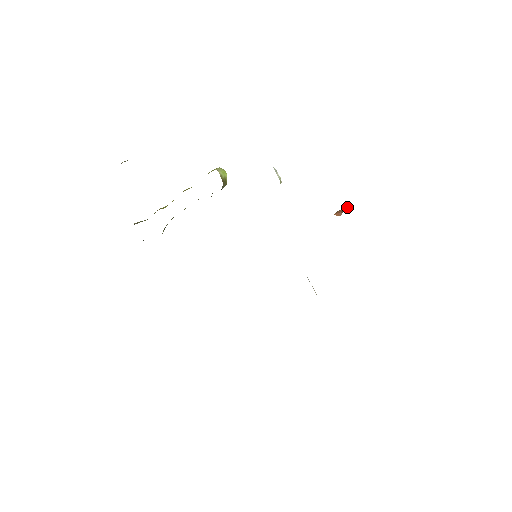
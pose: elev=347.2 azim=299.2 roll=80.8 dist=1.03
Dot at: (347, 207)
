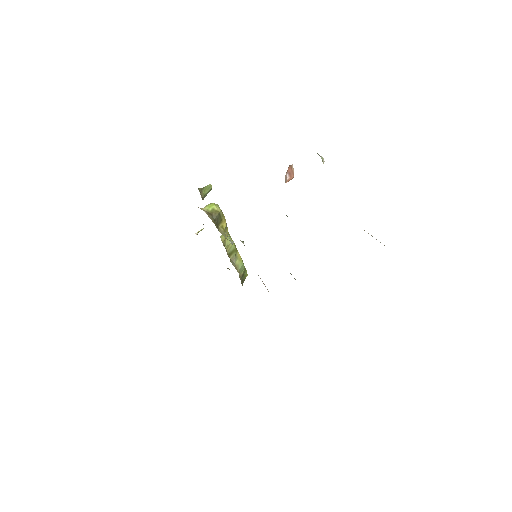
Dot at: occluded
